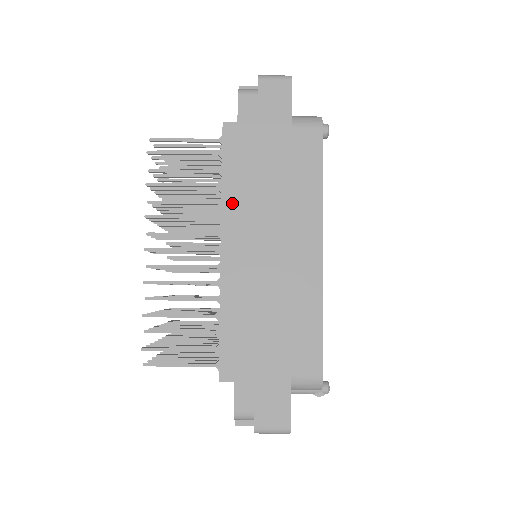
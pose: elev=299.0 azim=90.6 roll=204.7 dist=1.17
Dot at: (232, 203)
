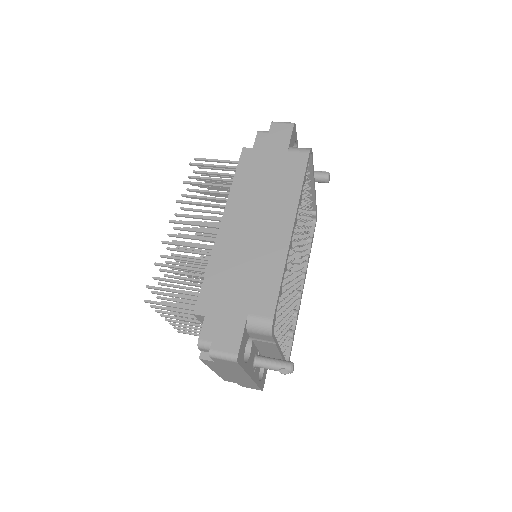
Dot at: (236, 195)
